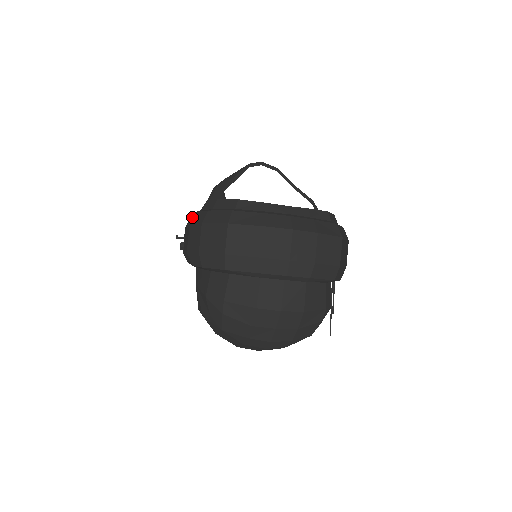
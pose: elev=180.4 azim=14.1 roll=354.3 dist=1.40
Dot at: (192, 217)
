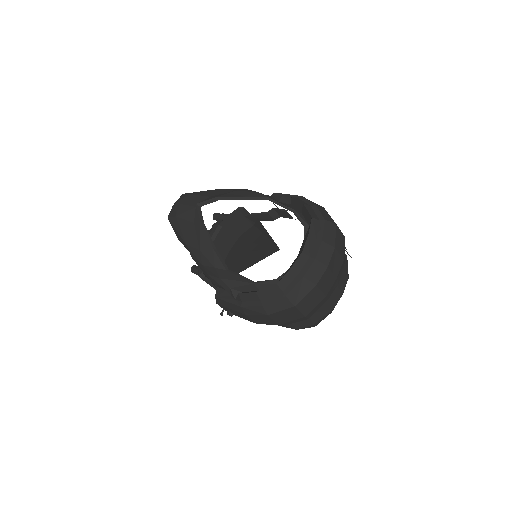
Dot at: (241, 310)
